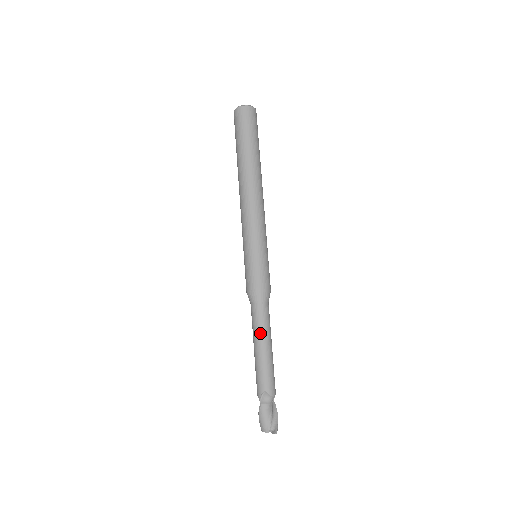
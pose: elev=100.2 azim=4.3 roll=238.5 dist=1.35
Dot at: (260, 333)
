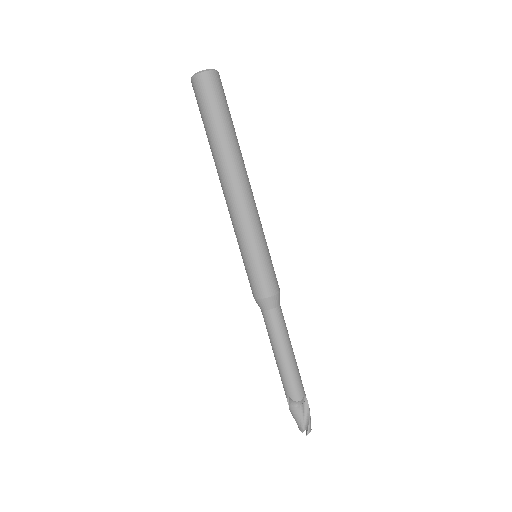
Dot at: (272, 341)
